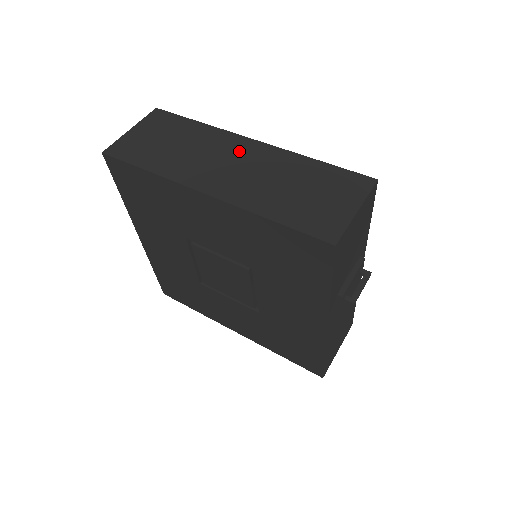
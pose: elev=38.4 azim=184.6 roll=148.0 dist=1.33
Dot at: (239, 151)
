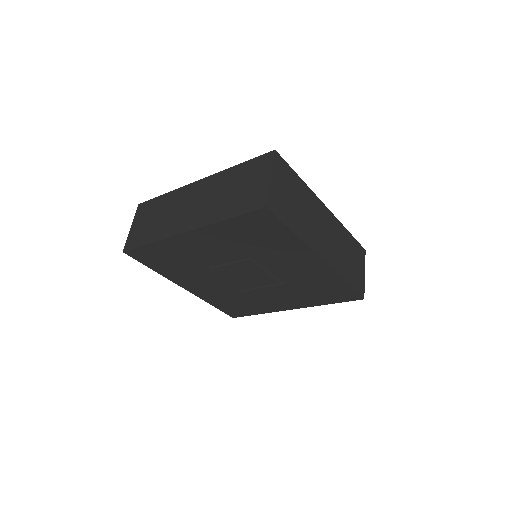
Dot at: (324, 218)
